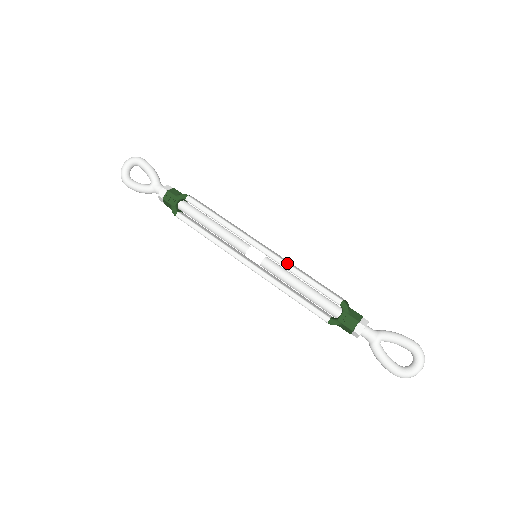
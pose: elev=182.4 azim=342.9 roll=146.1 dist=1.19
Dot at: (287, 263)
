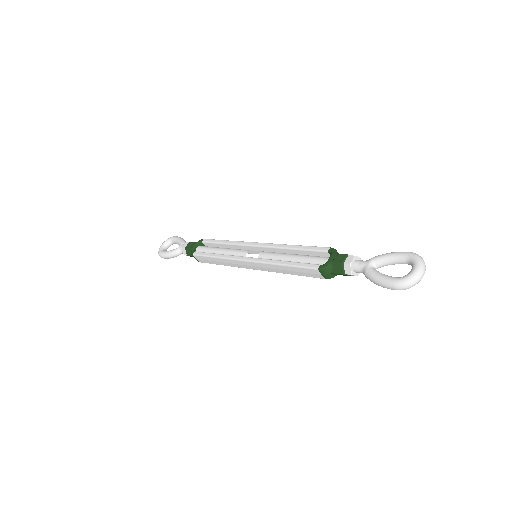
Dot at: (280, 244)
